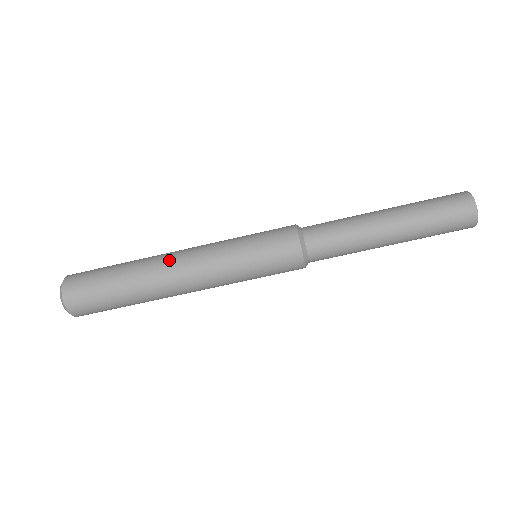
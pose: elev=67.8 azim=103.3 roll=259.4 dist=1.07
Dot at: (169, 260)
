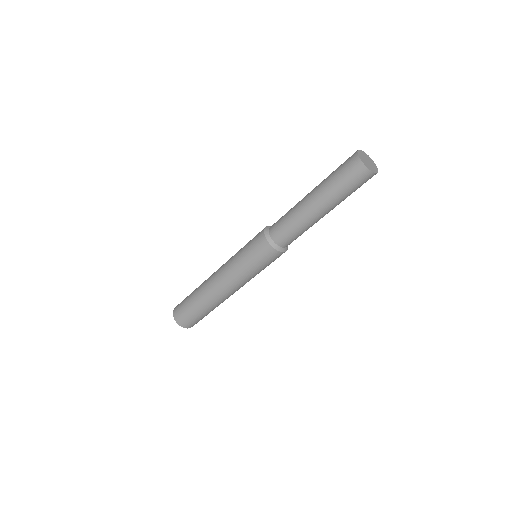
Dot at: (211, 276)
